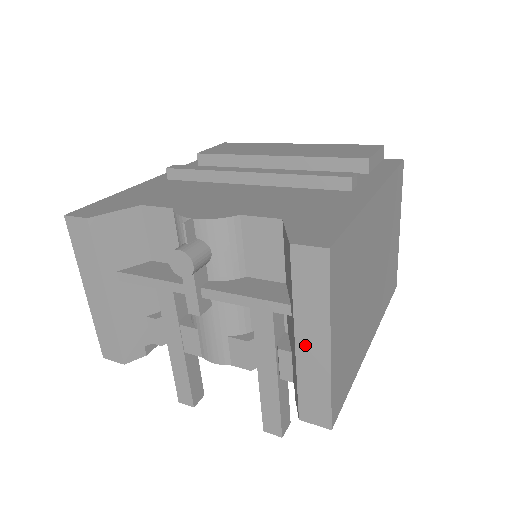
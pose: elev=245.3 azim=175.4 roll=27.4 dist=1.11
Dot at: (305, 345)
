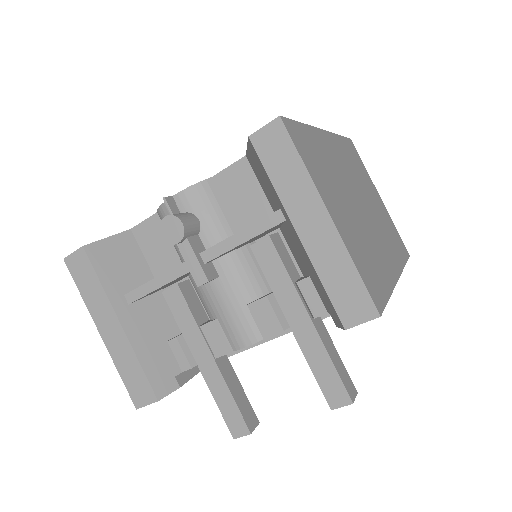
Dot at: (307, 230)
